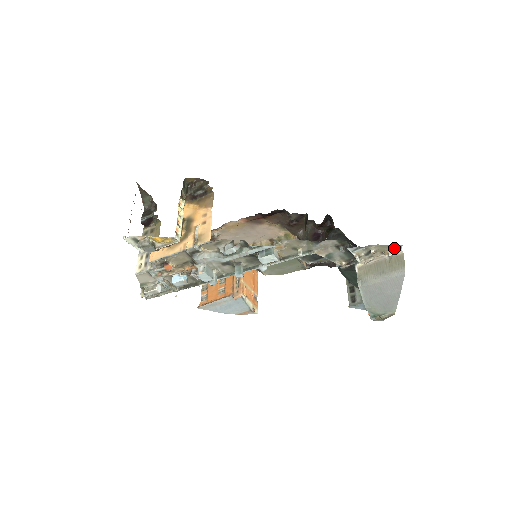
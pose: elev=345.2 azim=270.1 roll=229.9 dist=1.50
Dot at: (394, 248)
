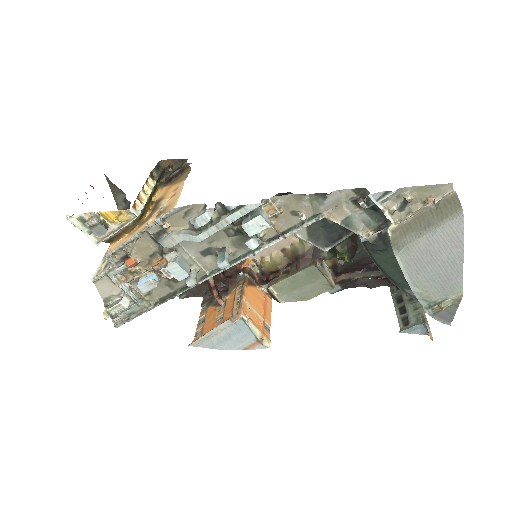
Dot at: (441, 190)
